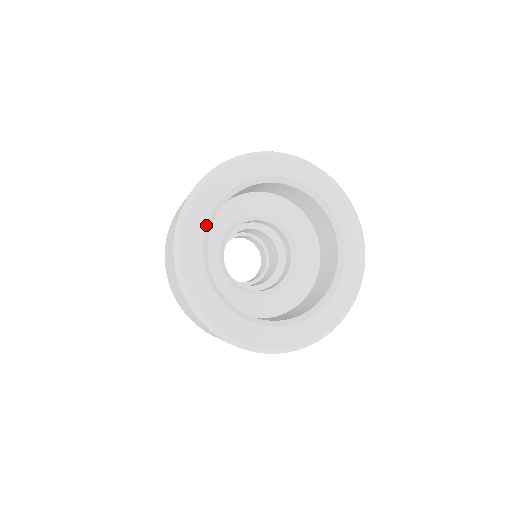
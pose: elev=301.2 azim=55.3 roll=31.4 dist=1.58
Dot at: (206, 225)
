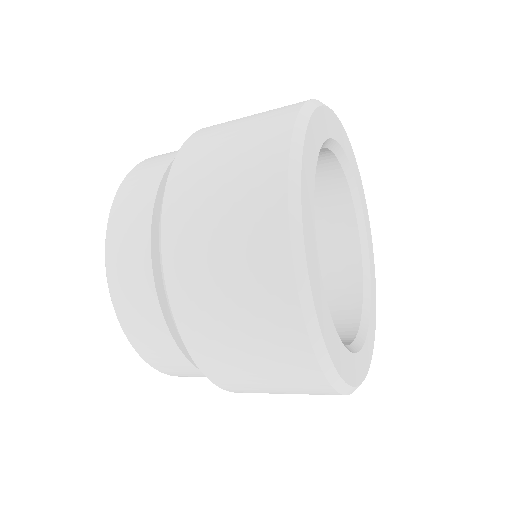
Dot at: (330, 314)
